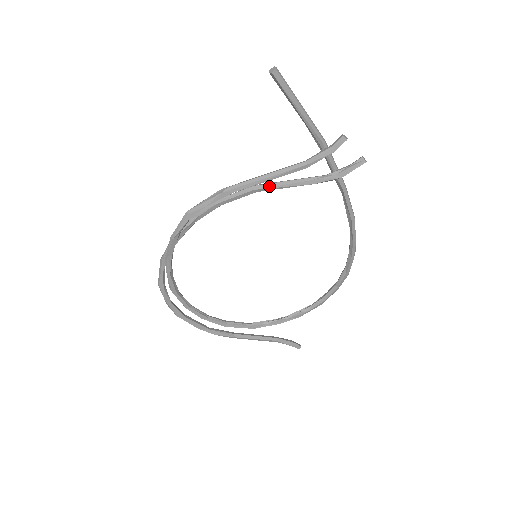
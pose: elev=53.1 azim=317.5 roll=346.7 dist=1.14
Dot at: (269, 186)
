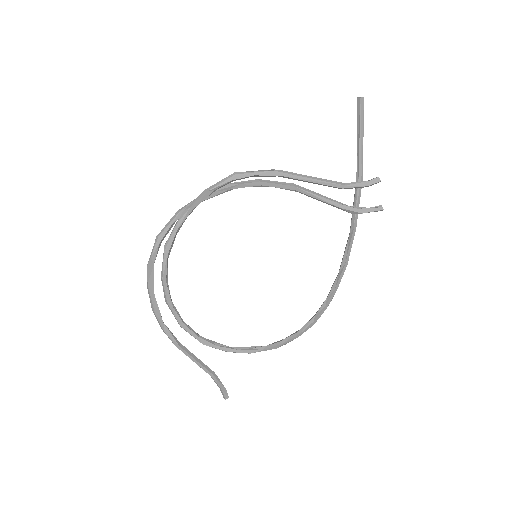
Dot at: (306, 190)
